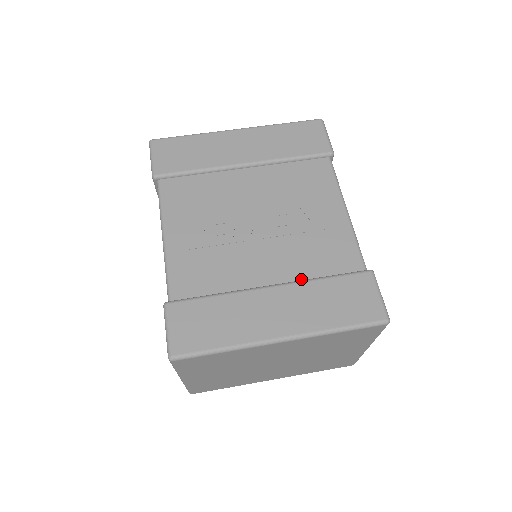
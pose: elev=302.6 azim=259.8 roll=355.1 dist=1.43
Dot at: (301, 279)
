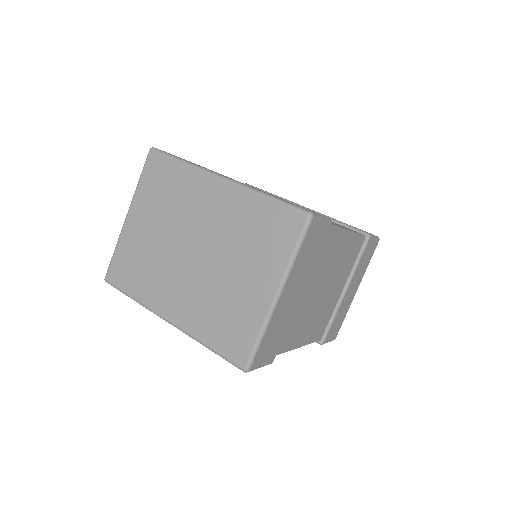
Dot at: occluded
